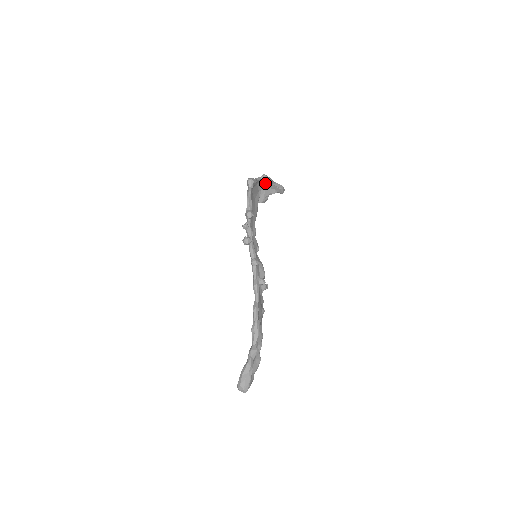
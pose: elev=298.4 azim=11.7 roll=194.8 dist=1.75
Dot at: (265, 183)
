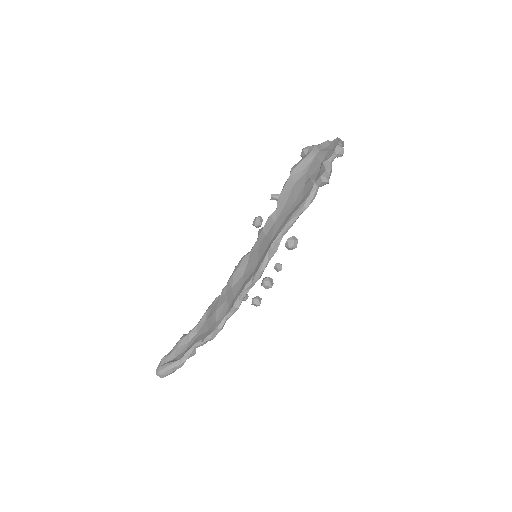
Dot at: occluded
